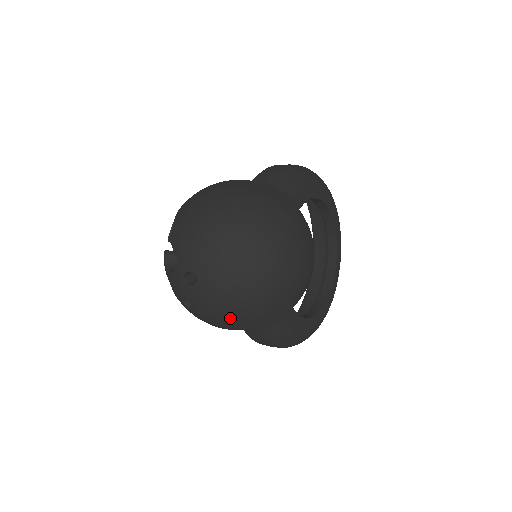
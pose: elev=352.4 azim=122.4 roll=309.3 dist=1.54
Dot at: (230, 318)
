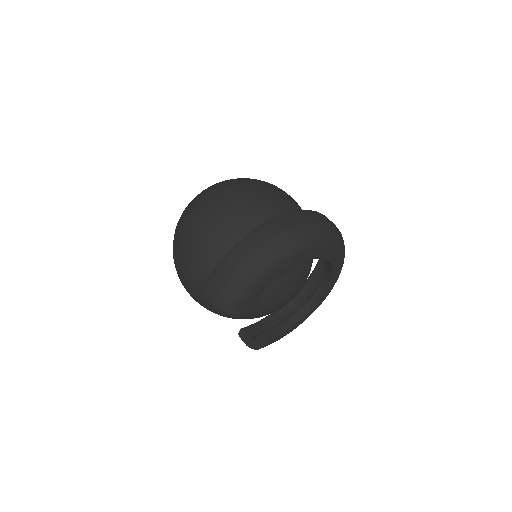
Dot at: occluded
